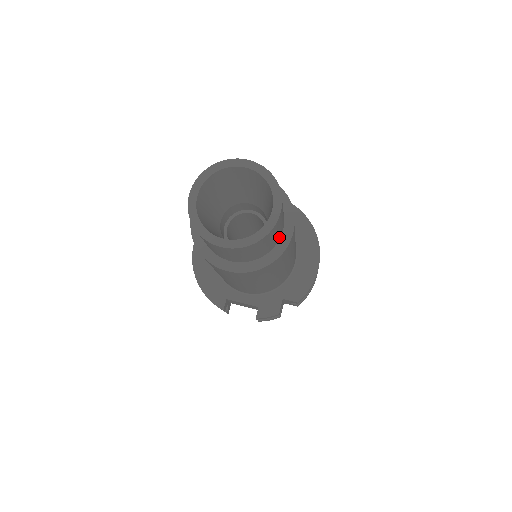
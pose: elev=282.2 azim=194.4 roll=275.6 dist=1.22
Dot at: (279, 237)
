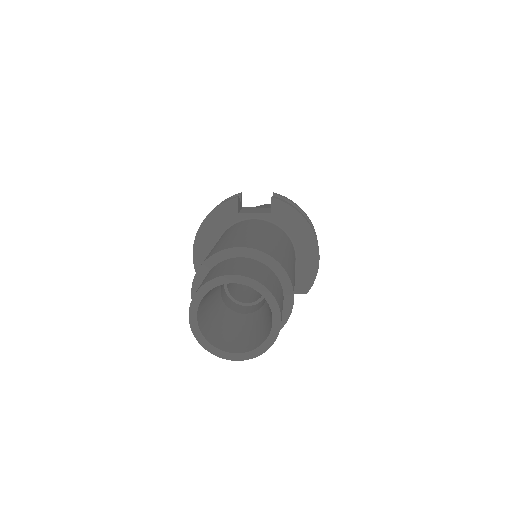
Dot at: occluded
